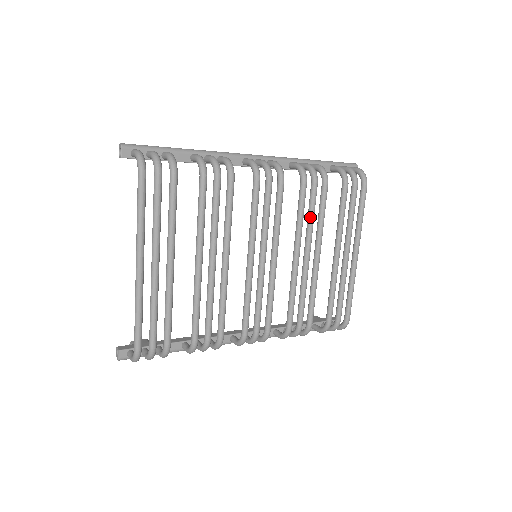
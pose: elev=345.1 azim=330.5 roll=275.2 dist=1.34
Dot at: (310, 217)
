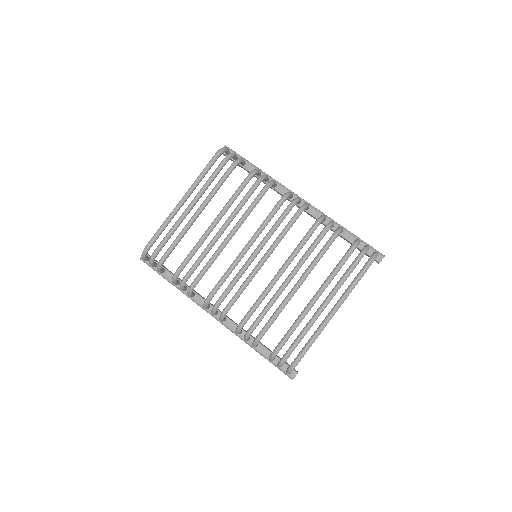
Dot at: (307, 251)
